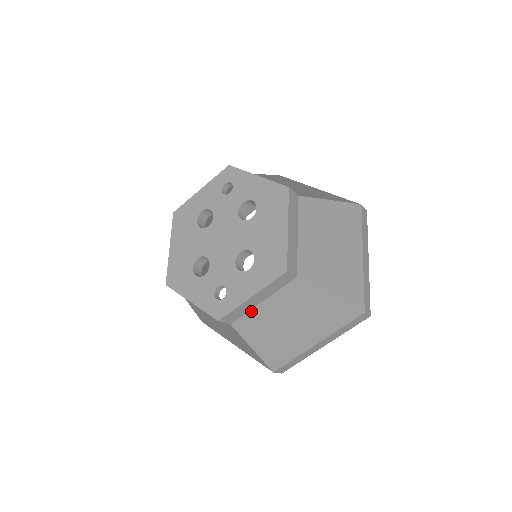
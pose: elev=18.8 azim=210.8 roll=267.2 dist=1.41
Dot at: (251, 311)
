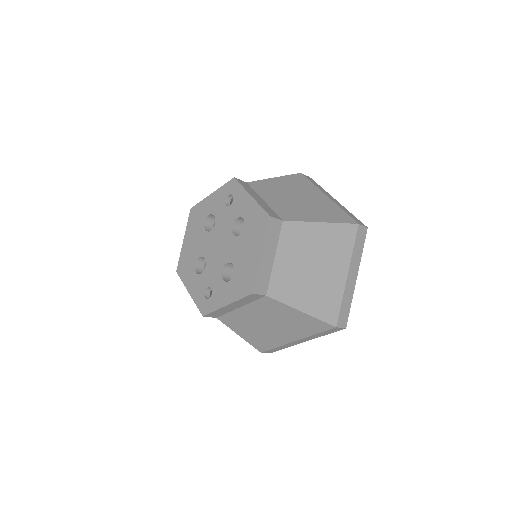
Dot at: (231, 312)
